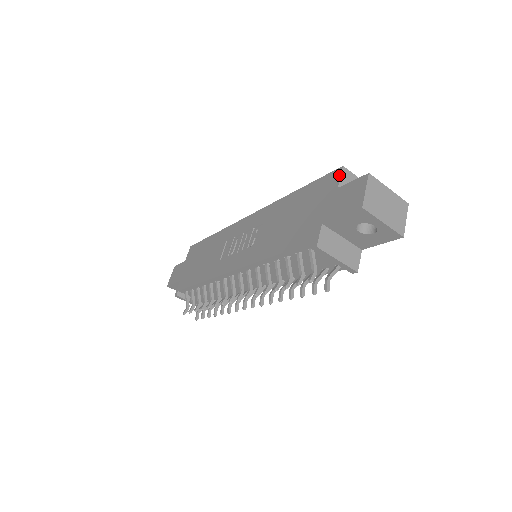
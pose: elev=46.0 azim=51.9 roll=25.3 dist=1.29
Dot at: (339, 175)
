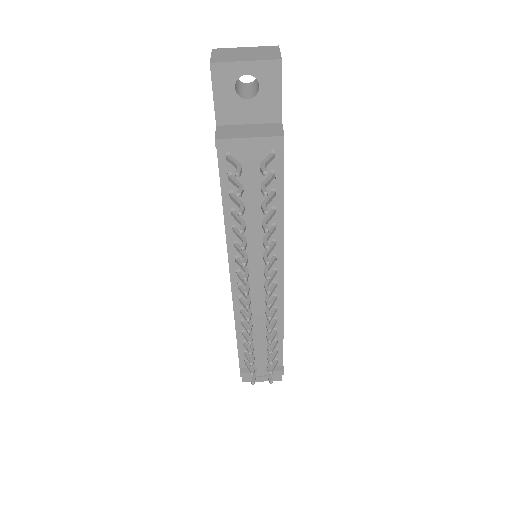
Dot at: occluded
